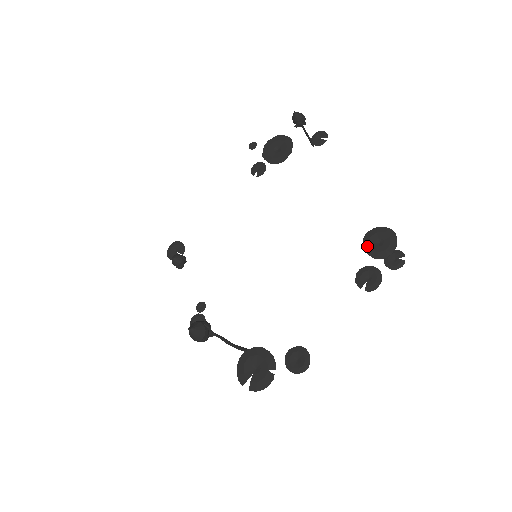
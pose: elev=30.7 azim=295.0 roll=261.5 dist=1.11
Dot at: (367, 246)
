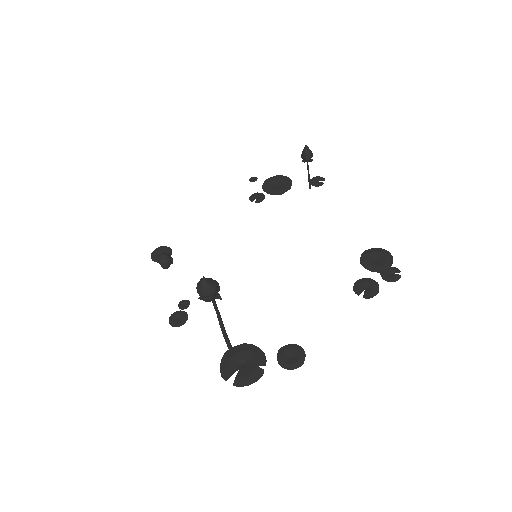
Dot at: (365, 261)
